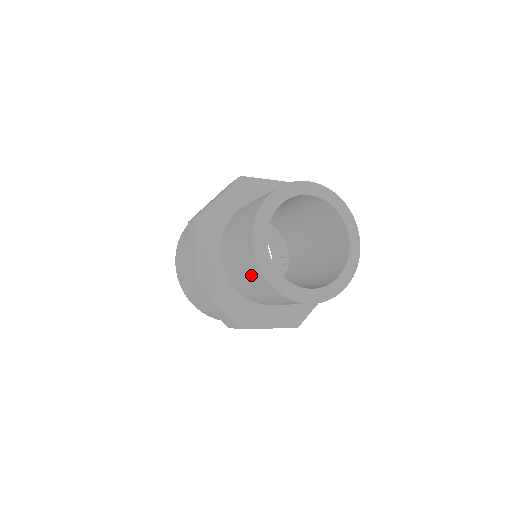
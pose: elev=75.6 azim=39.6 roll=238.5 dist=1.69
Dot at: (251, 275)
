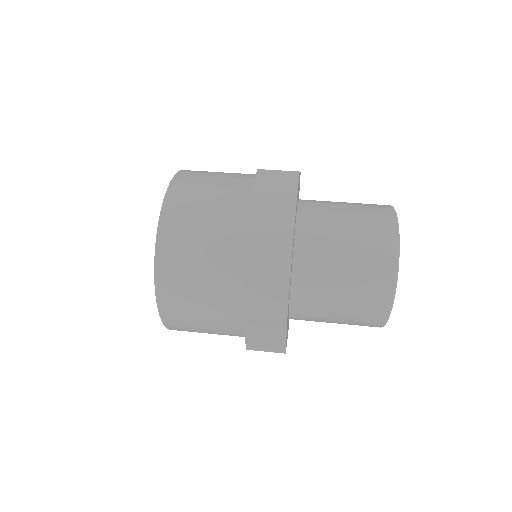
Dot at: (369, 216)
